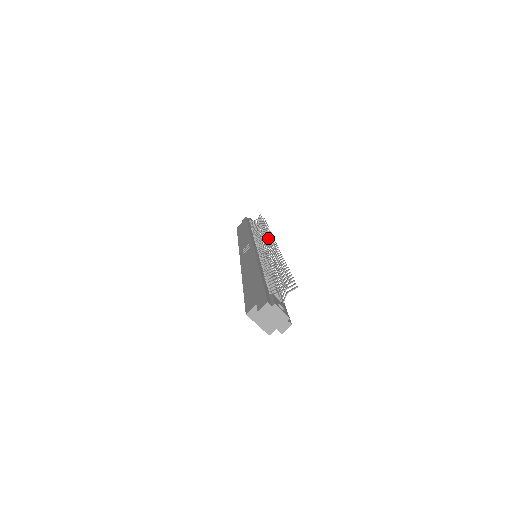
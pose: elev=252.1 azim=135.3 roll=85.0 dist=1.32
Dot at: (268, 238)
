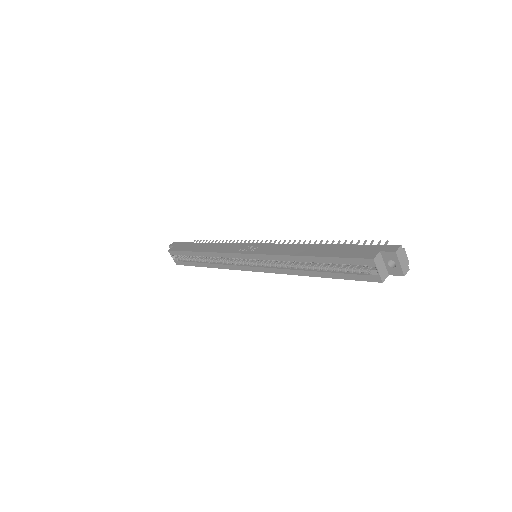
Dot at: occluded
